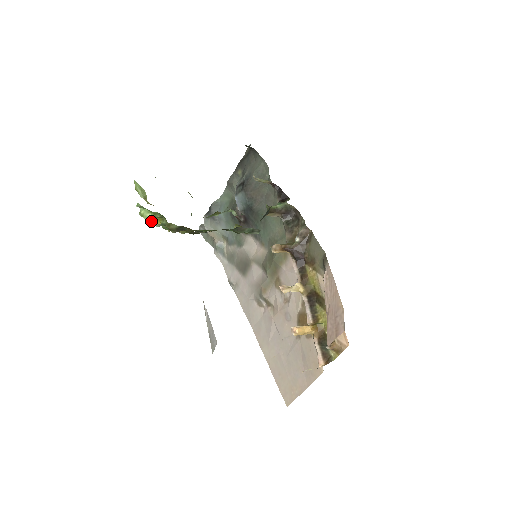
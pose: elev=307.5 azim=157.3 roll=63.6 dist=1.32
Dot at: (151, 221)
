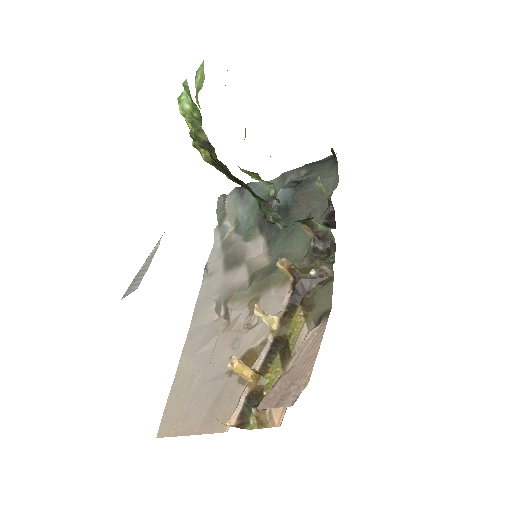
Dot at: (184, 116)
